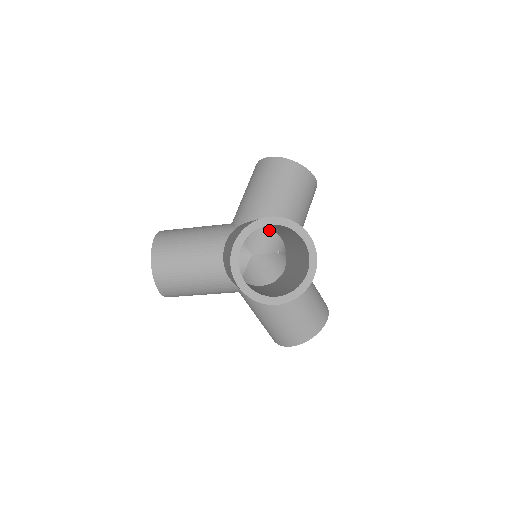
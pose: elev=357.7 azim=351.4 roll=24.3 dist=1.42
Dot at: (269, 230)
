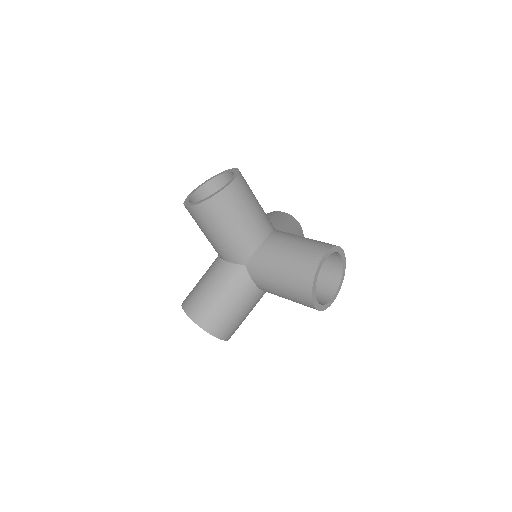
Dot at: occluded
